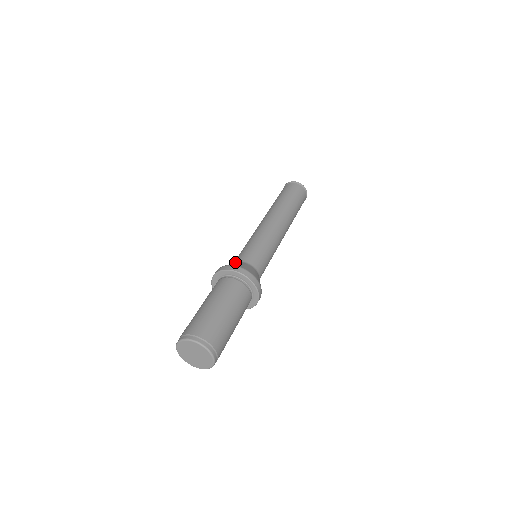
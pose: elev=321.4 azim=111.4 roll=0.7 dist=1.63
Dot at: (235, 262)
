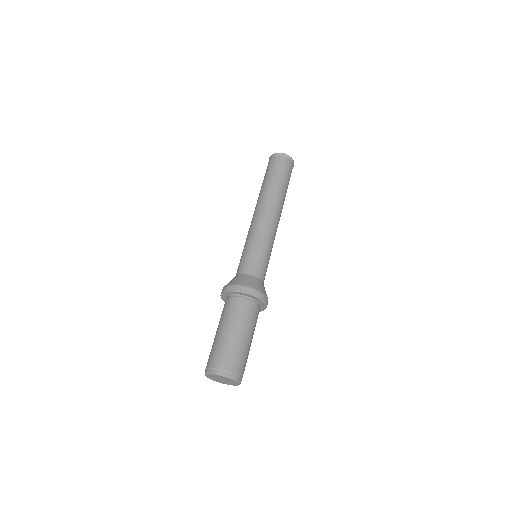
Dot at: (240, 273)
